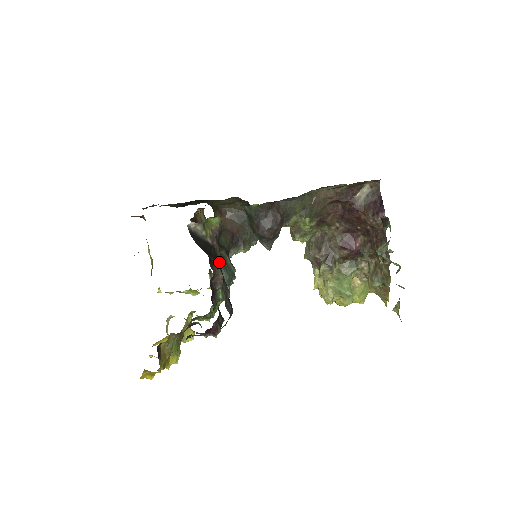
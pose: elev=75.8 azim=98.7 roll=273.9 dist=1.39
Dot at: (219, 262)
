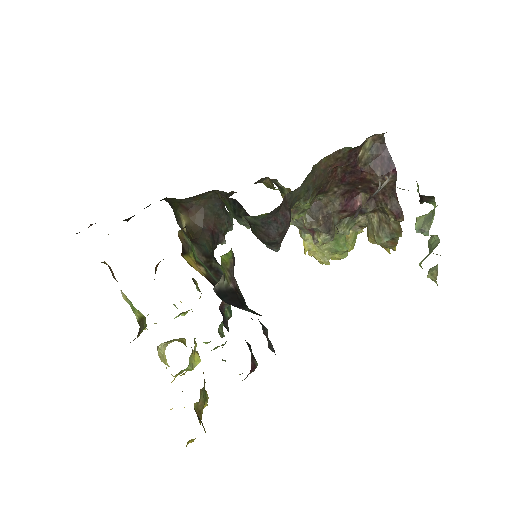
Dot at: occluded
